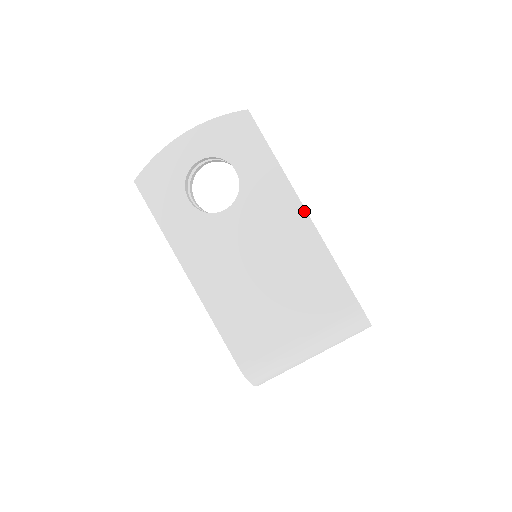
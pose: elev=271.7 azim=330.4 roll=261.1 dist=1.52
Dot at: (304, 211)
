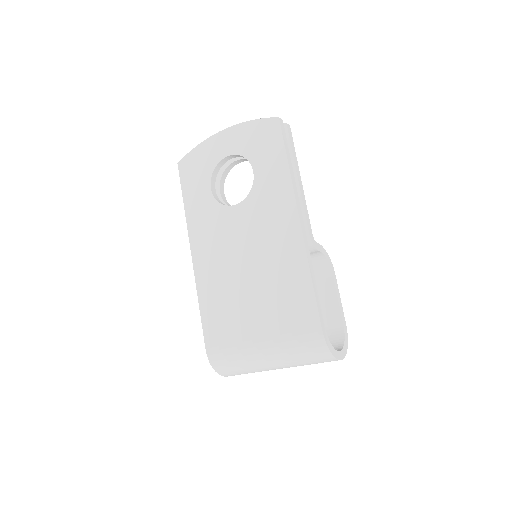
Dot at: (298, 223)
